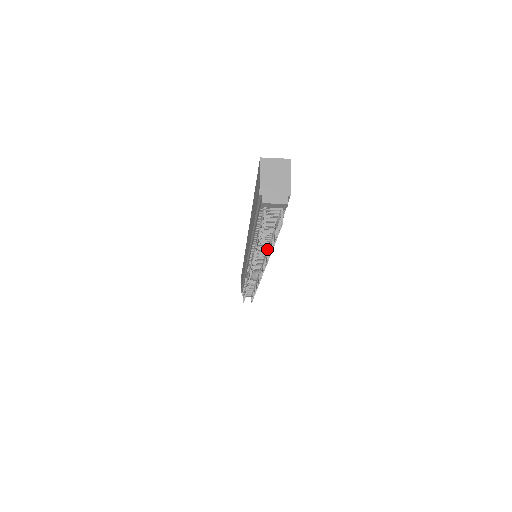
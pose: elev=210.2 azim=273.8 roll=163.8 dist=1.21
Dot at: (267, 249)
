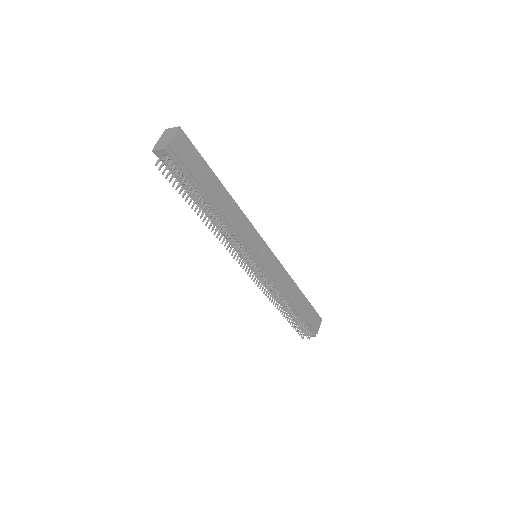
Dot at: (218, 222)
